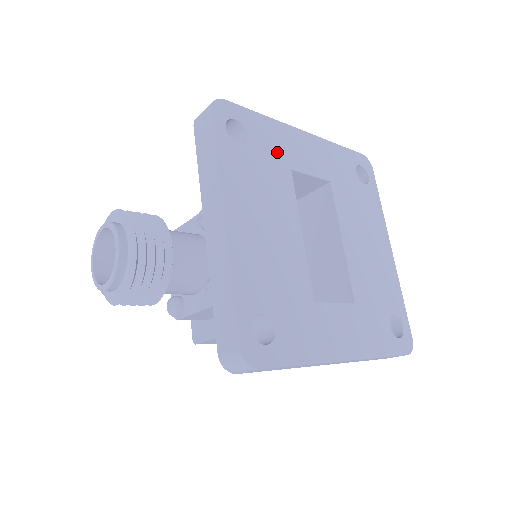
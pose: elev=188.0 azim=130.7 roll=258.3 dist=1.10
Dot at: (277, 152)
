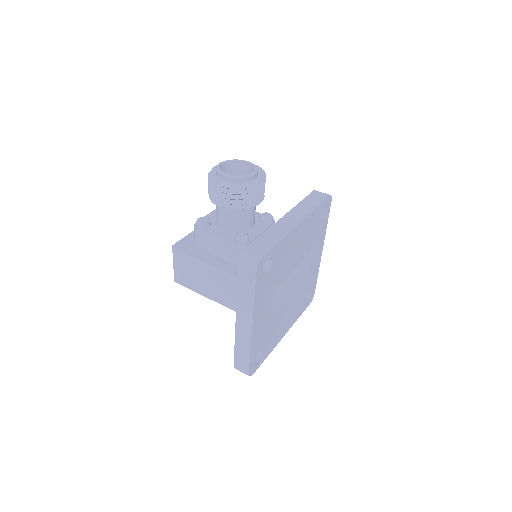
Dot at: (317, 239)
